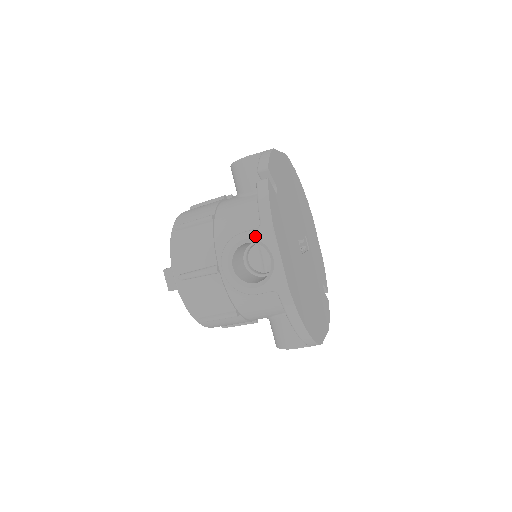
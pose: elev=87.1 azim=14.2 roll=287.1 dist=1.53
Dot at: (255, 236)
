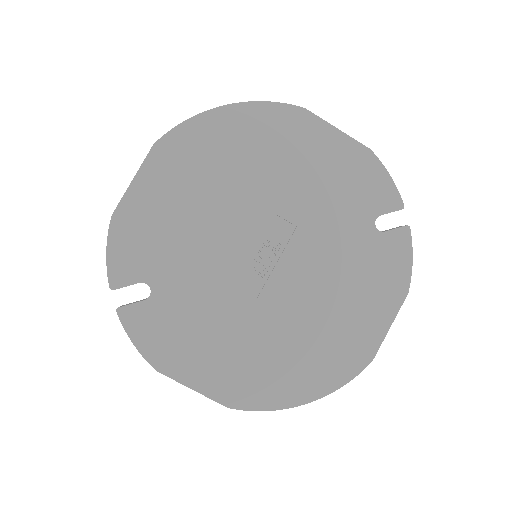
Dot at: occluded
